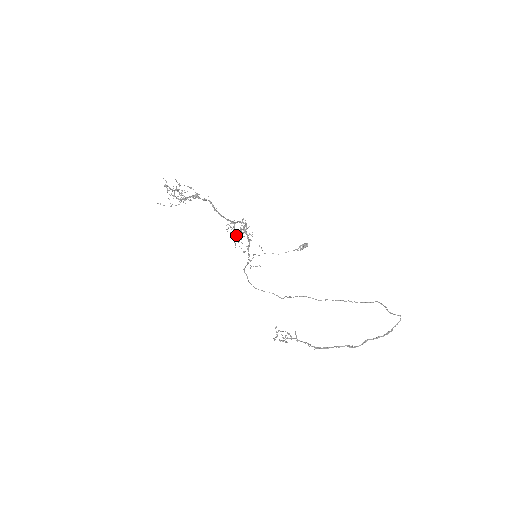
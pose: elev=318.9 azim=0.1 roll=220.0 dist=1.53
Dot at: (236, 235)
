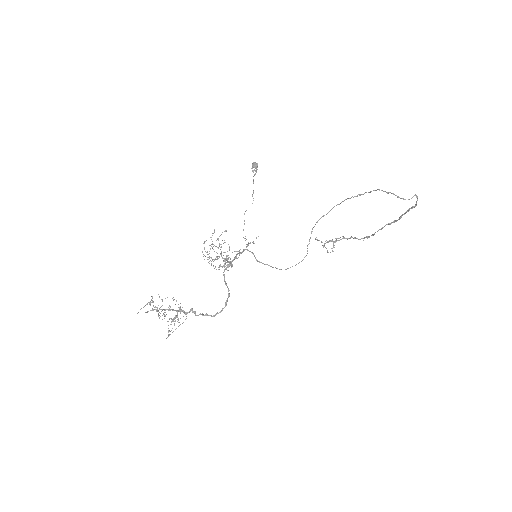
Dot at: (225, 264)
